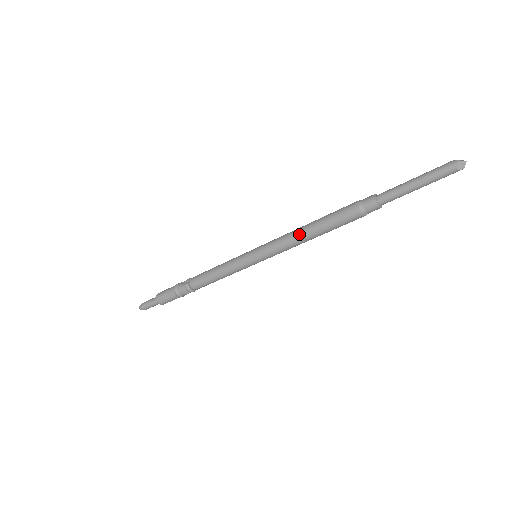
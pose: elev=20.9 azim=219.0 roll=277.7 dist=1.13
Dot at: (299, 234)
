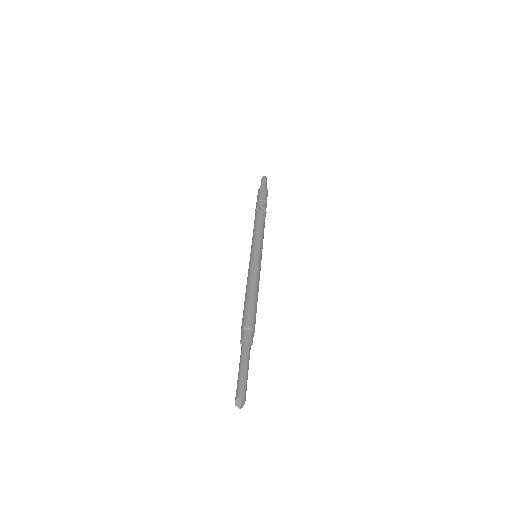
Dot at: occluded
